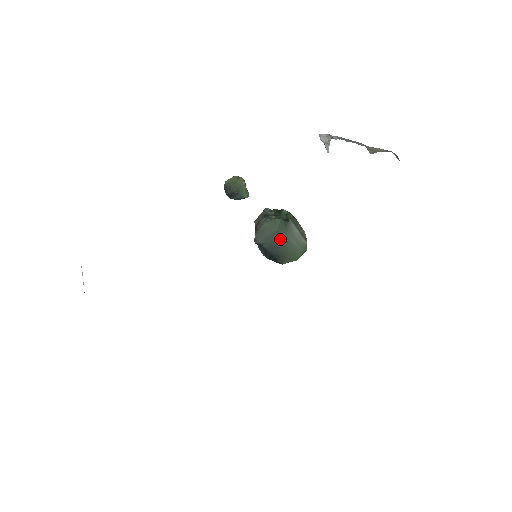
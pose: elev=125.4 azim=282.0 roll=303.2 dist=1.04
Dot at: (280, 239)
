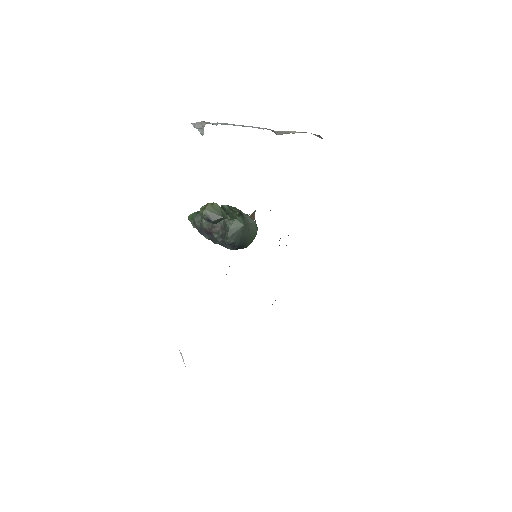
Dot at: (245, 231)
